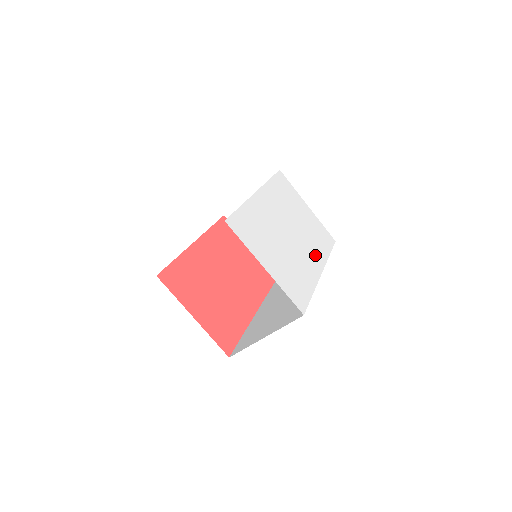
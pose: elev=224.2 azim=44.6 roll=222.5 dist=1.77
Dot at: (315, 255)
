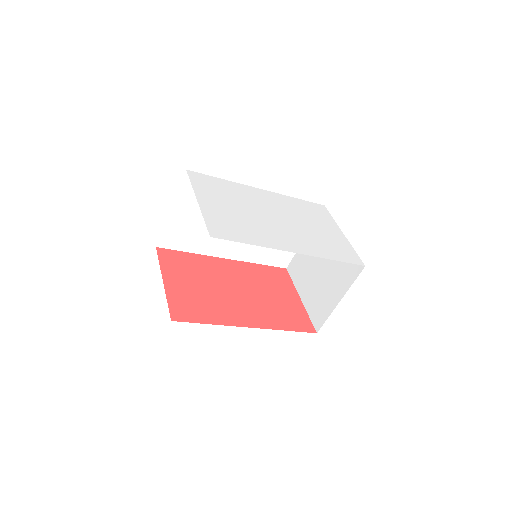
Dot at: (301, 244)
